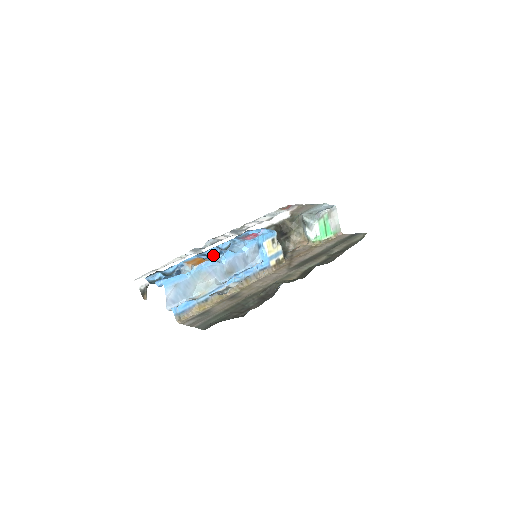
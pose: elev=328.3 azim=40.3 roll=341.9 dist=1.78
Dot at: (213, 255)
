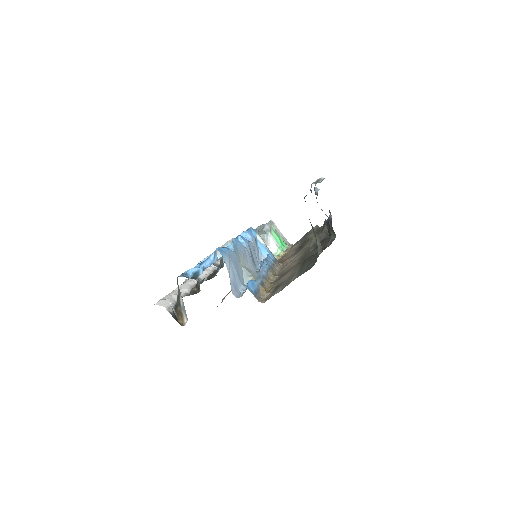
Dot at: occluded
